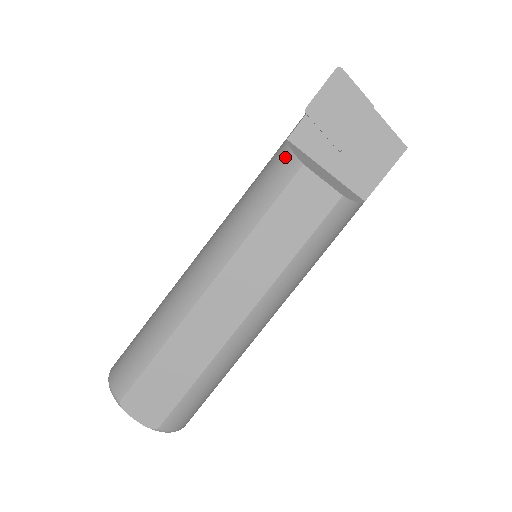
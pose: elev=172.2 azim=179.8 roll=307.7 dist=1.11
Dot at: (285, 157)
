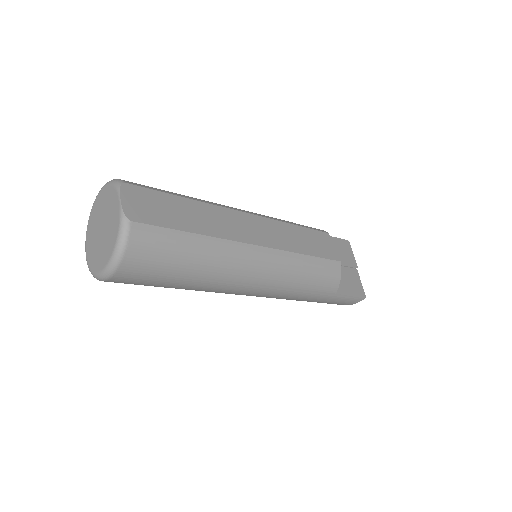
Dot at: occluded
